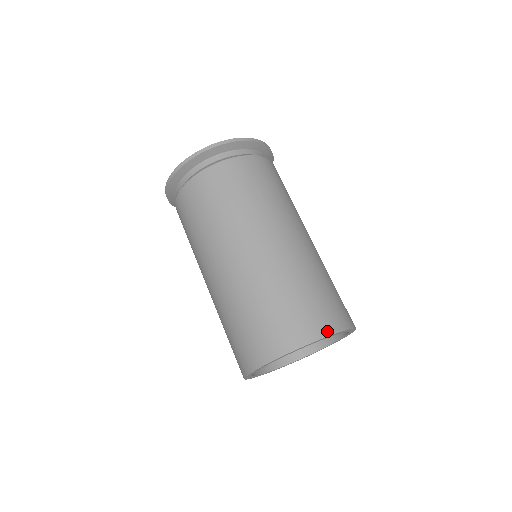
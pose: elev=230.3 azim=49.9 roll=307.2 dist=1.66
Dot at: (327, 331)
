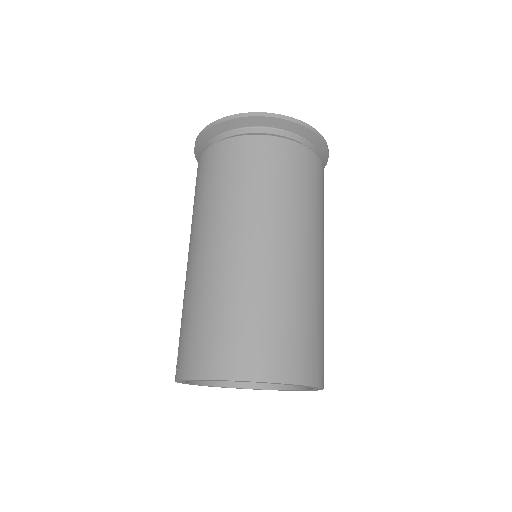
Dot at: (316, 381)
